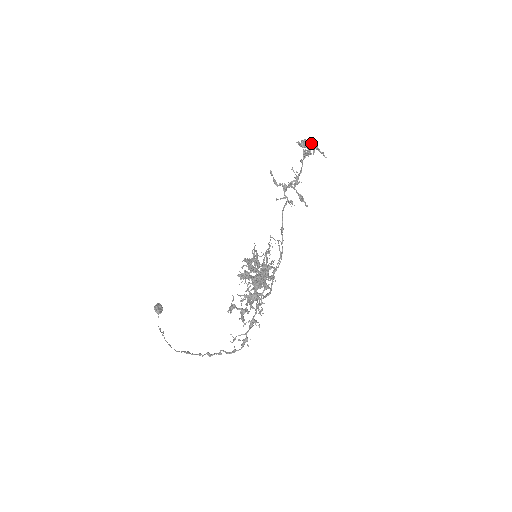
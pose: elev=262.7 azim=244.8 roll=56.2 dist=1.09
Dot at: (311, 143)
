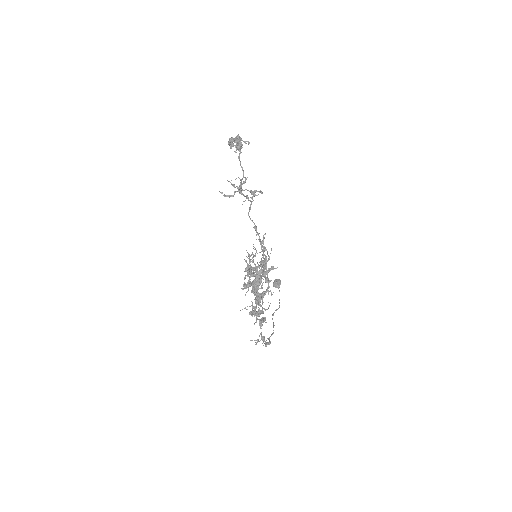
Dot at: (233, 141)
